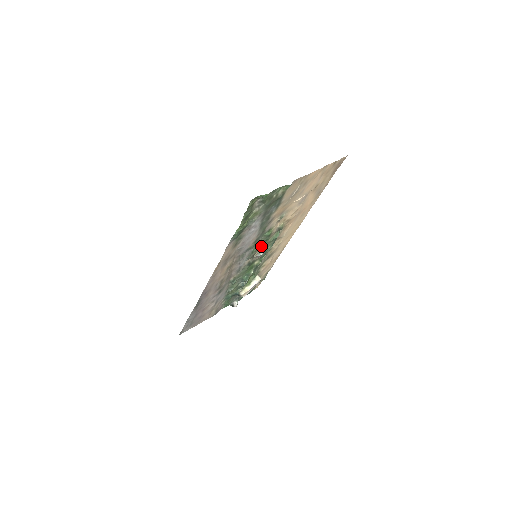
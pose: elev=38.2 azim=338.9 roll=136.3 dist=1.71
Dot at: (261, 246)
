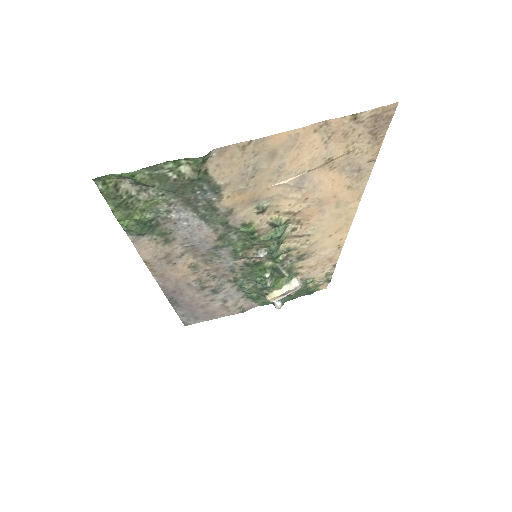
Dot at: (252, 244)
